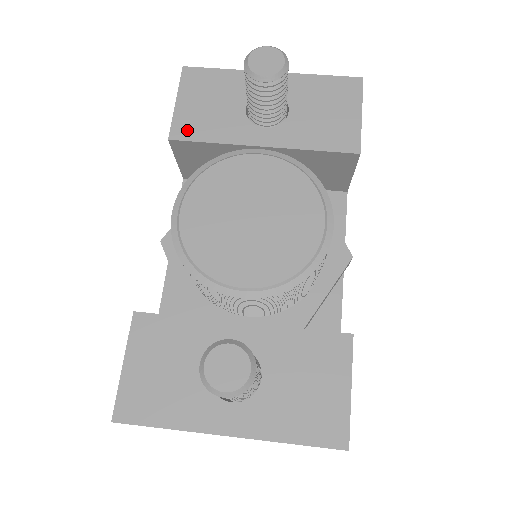
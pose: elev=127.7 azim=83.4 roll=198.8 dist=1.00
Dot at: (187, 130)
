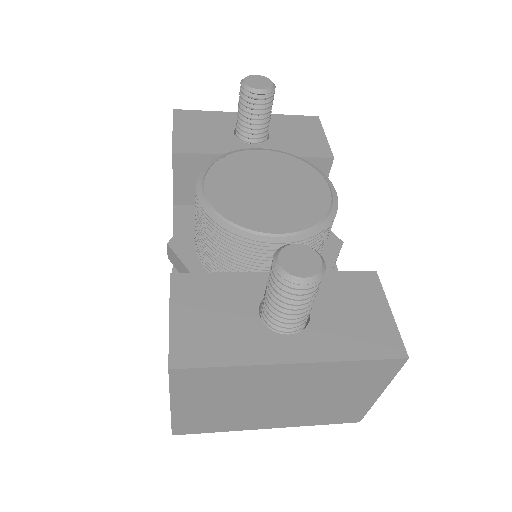
Dot at: (188, 146)
